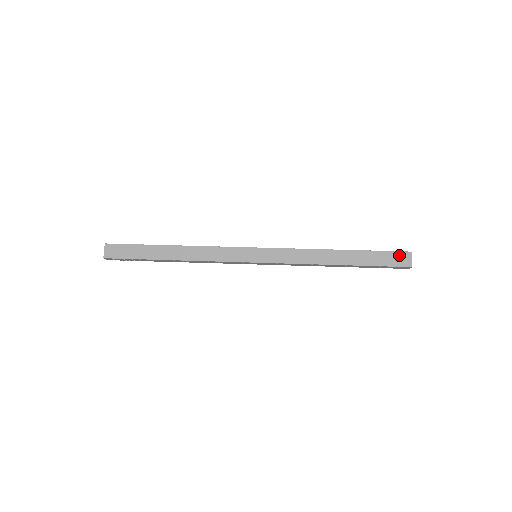
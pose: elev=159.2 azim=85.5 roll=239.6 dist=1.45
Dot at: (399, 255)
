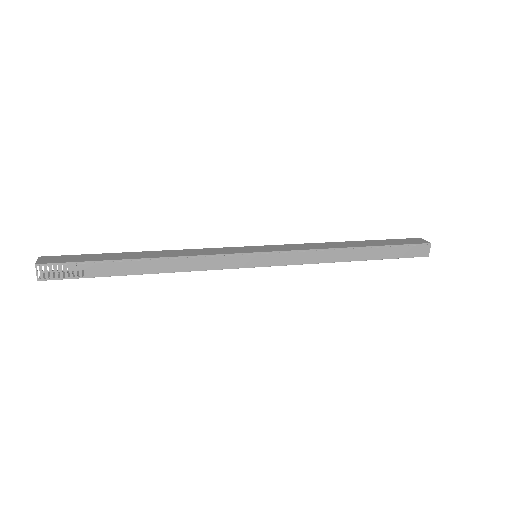
Dot at: (411, 240)
